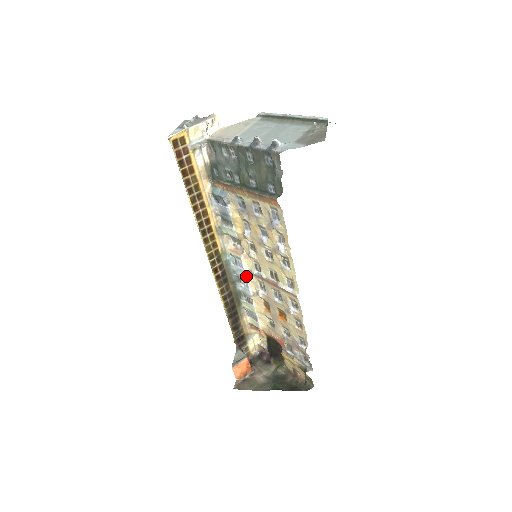
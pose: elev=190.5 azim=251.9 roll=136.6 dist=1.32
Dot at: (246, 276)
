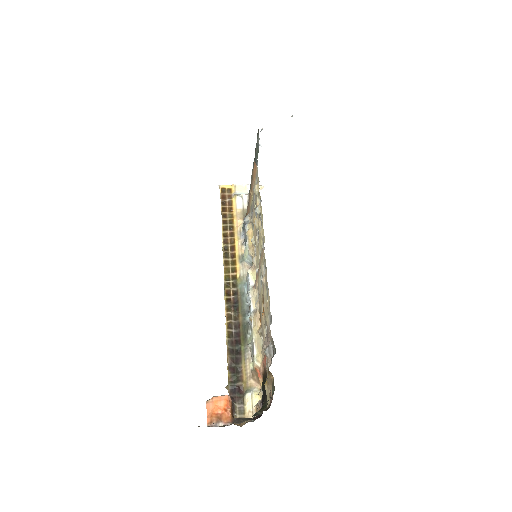
Dot at: (250, 290)
